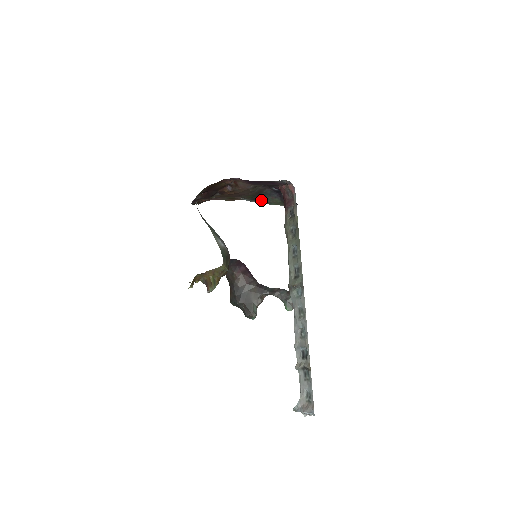
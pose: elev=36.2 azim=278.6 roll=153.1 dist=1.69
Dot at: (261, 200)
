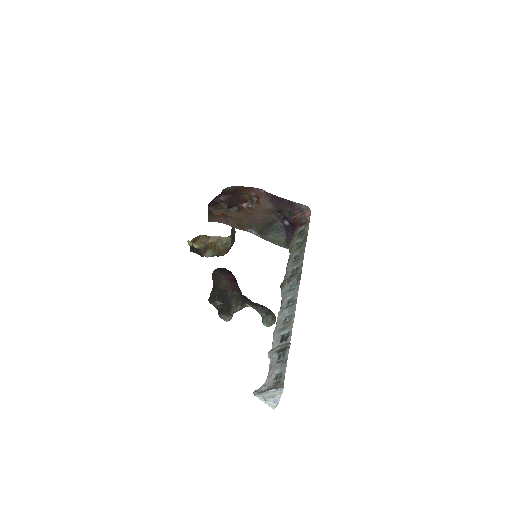
Dot at: (267, 236)
